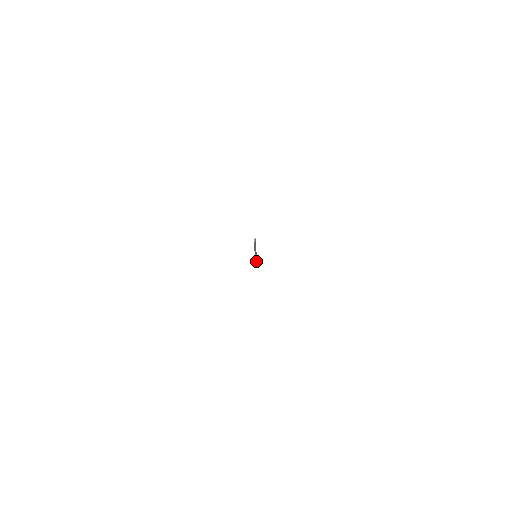
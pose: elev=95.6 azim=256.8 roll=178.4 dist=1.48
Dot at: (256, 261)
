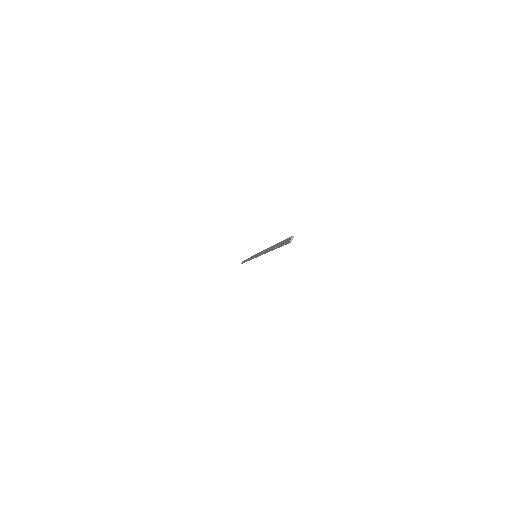
Dot at: (247, 260)
